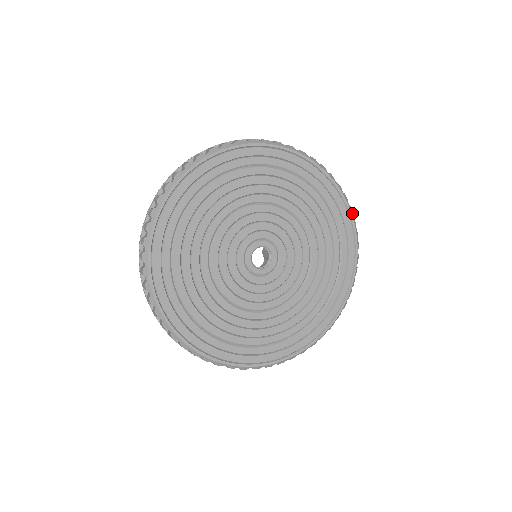
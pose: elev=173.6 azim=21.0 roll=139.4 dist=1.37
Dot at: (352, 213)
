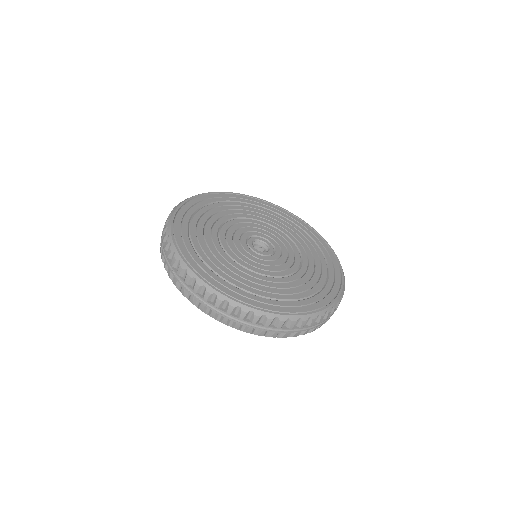
Dot at: (307, 224)
